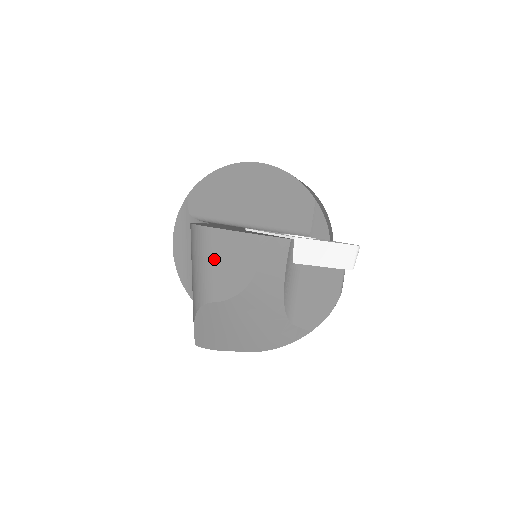
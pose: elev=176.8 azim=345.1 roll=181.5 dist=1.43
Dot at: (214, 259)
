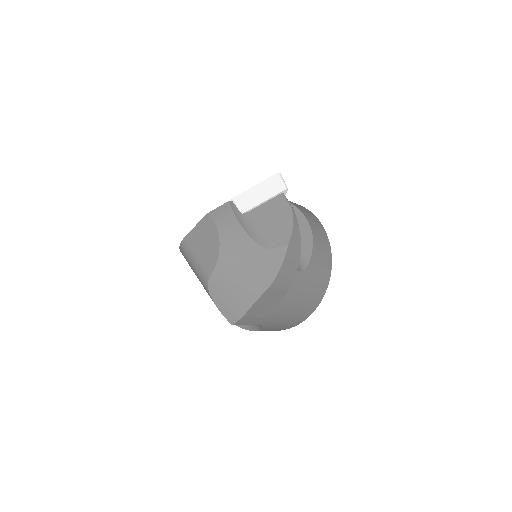
Dot at: (196, 252)
